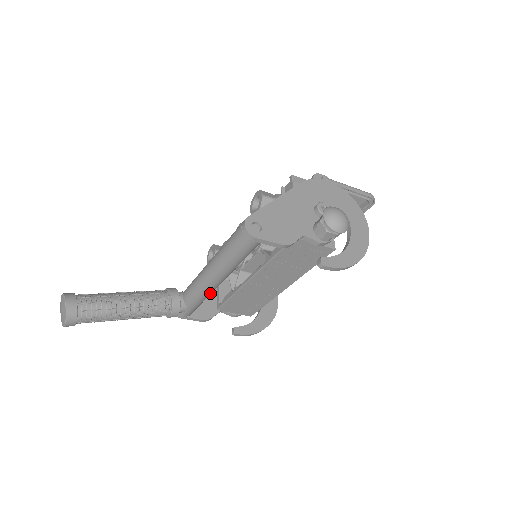
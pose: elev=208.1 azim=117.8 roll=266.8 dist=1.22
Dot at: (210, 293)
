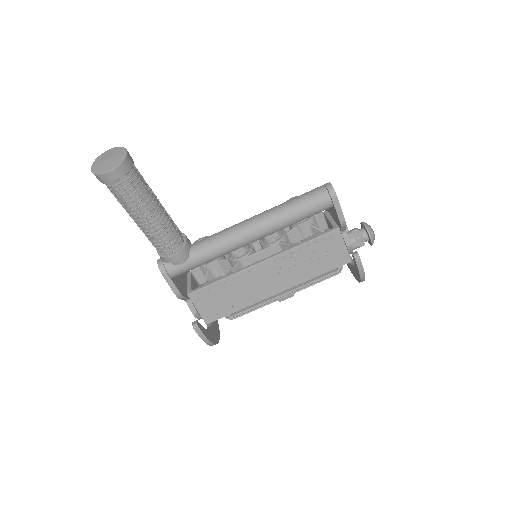
Dot at: (229, 251)
